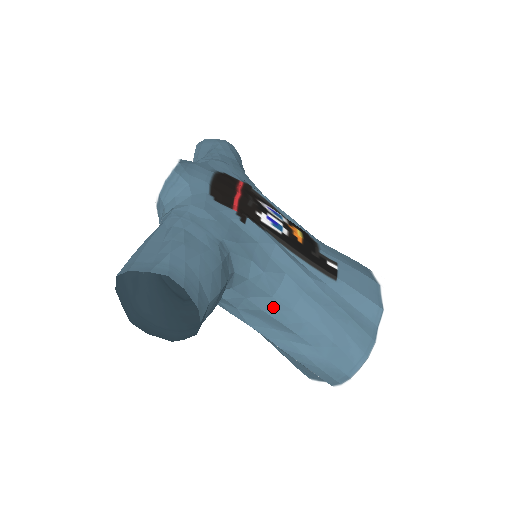
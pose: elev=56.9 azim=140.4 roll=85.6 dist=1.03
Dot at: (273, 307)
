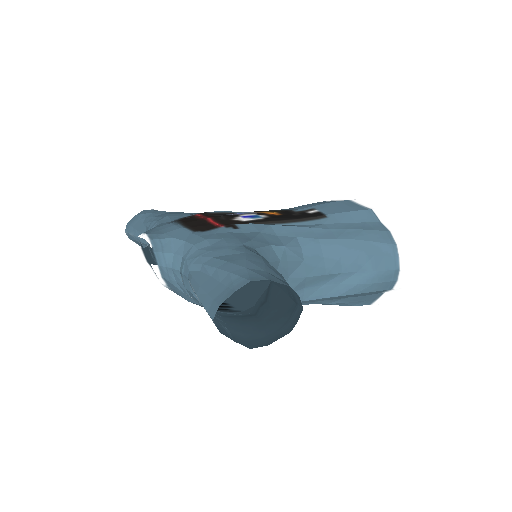
Dot at: (310, 268)
